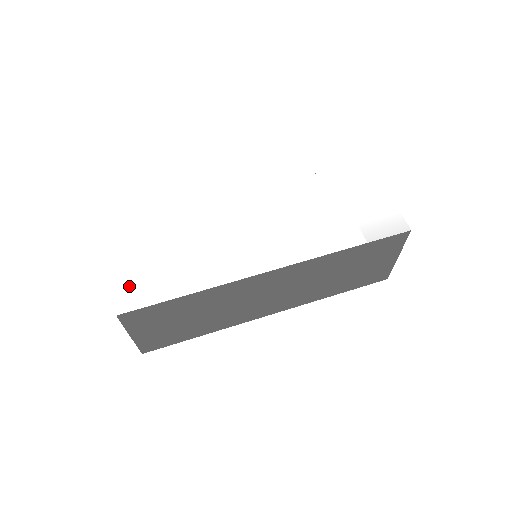
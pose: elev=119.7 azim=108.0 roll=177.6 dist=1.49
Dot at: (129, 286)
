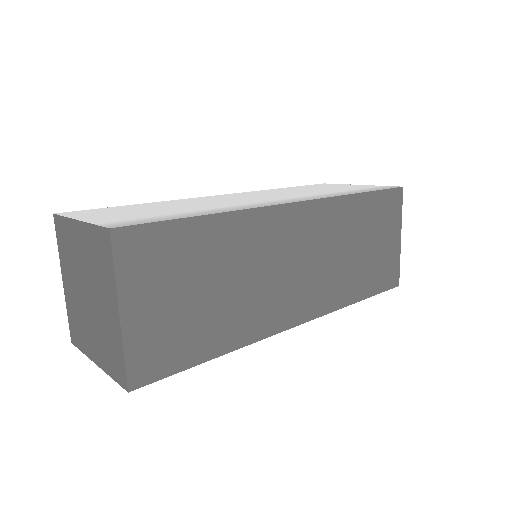
Dot at: (117, 220)
